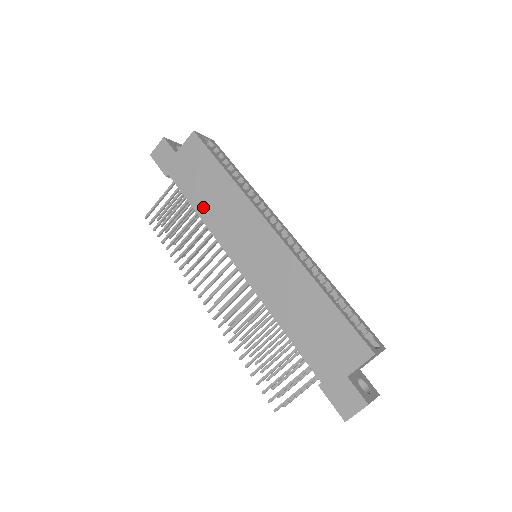
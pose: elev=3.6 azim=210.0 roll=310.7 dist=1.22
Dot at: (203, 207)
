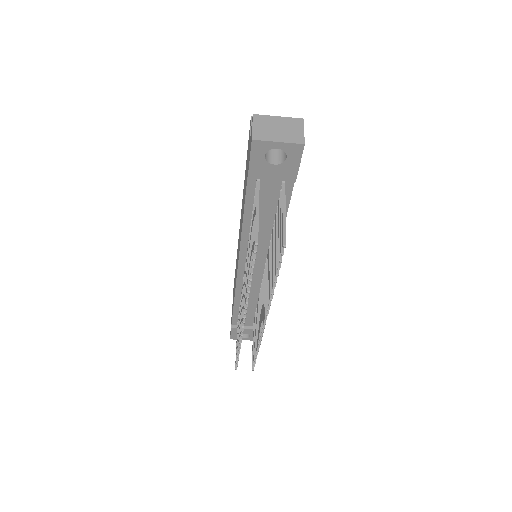
Dot at: occluded
